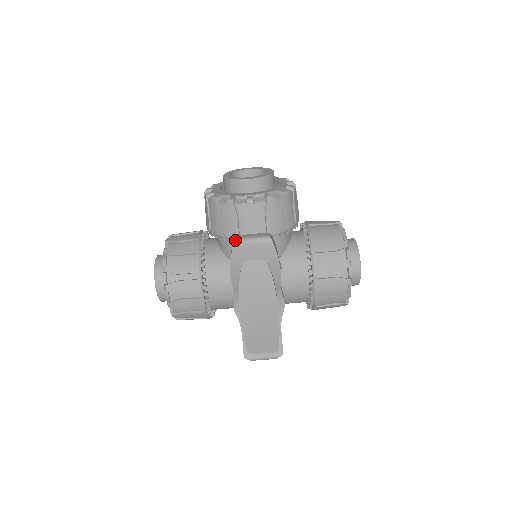
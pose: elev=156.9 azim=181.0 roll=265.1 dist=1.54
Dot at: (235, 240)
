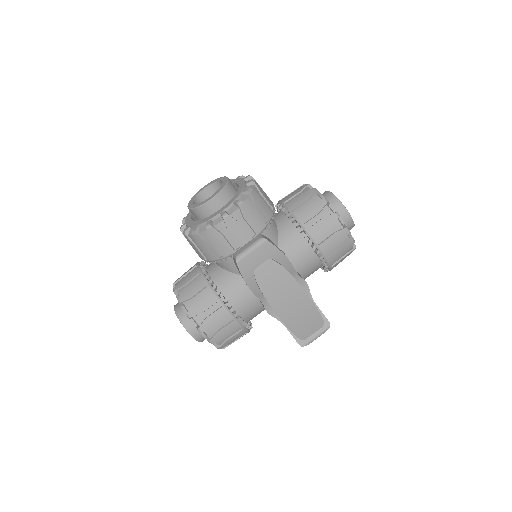
Dot at: (236, 258)
